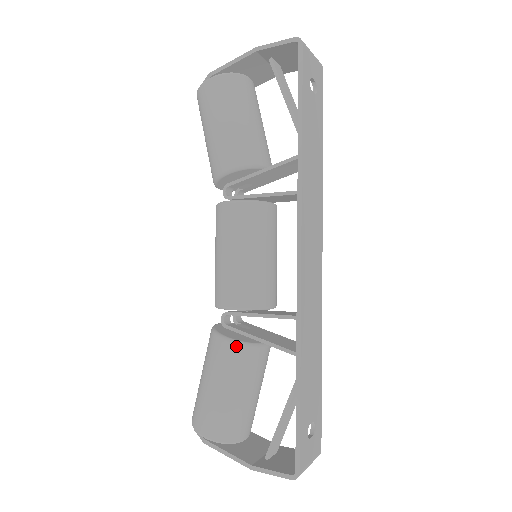
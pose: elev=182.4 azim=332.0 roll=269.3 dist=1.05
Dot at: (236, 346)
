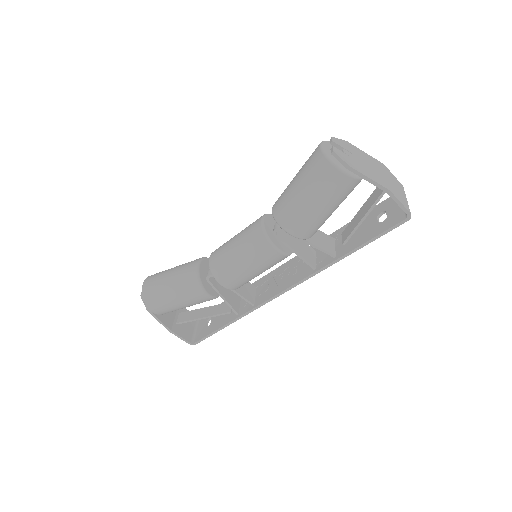
Dot at: (209, 298)
